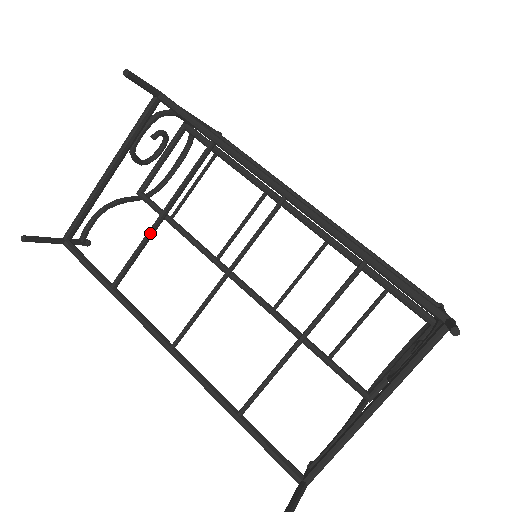
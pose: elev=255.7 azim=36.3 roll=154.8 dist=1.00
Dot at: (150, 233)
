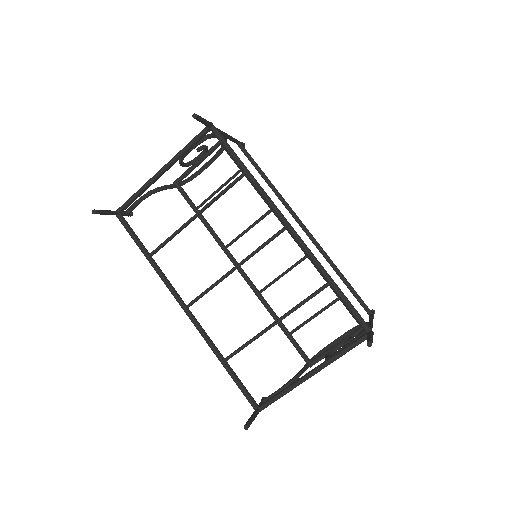
Dot at: (185, 225)
